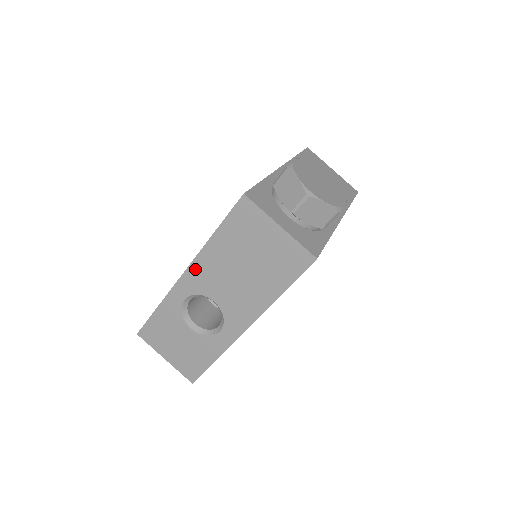
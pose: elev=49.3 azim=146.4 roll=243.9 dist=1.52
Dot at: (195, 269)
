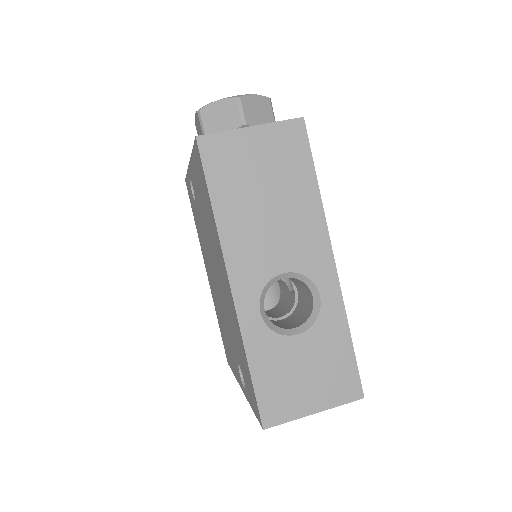
Dot at: (234, 265)
